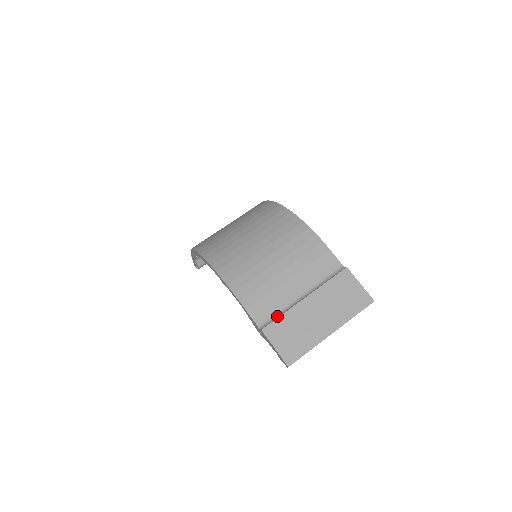
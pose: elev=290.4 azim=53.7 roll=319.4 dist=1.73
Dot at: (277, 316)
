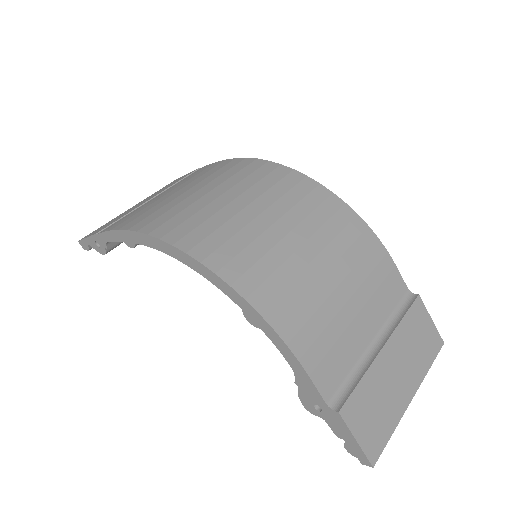
Dot at: (350, 381)
